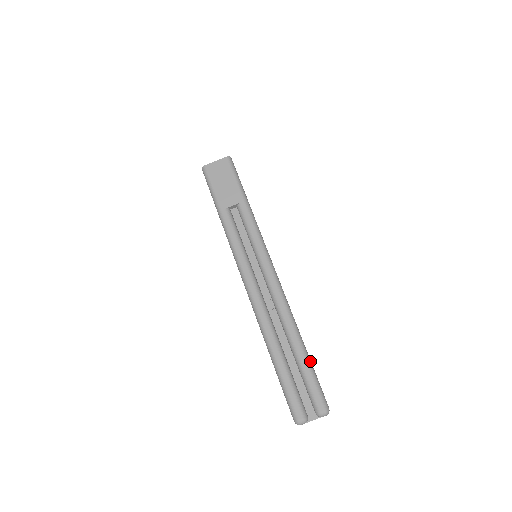
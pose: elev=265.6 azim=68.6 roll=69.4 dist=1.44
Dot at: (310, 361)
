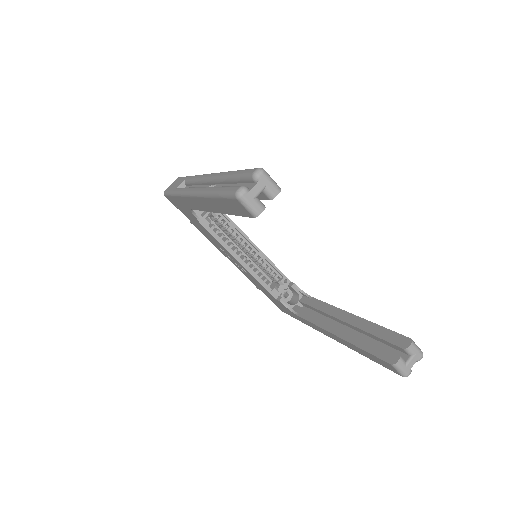
Dot at: occluded
